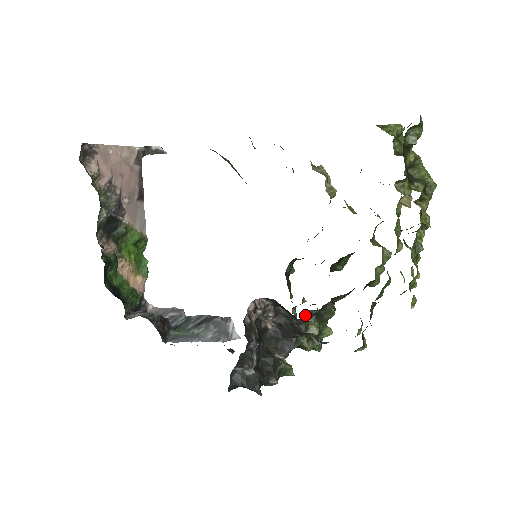
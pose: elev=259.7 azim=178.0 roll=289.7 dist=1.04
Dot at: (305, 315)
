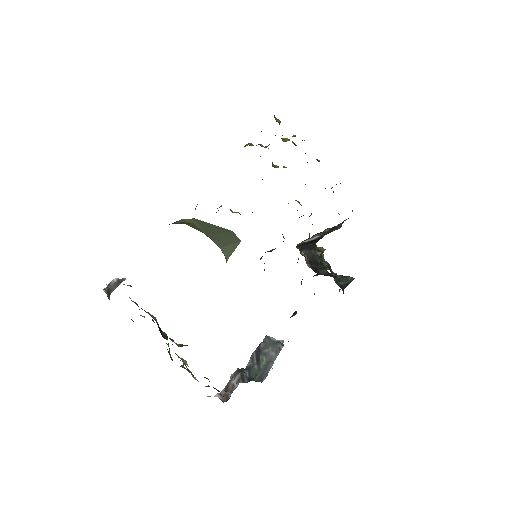
Dot at: occluded
